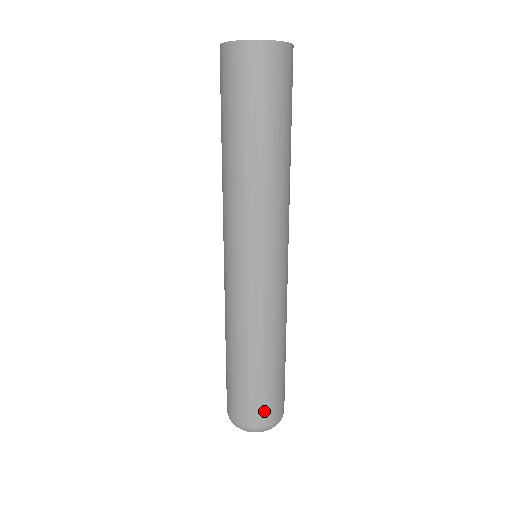
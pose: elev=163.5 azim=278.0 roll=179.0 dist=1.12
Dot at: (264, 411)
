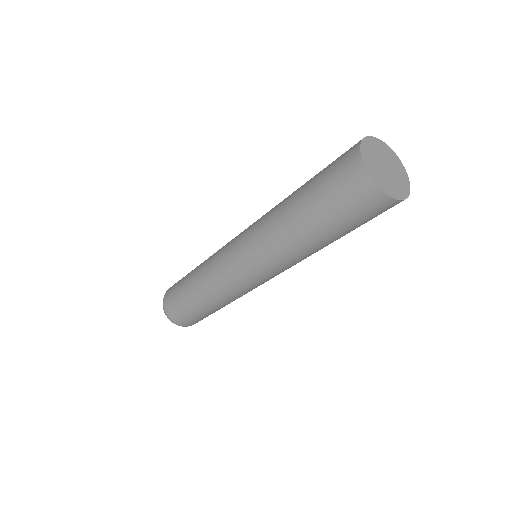
Dot at: occluded
